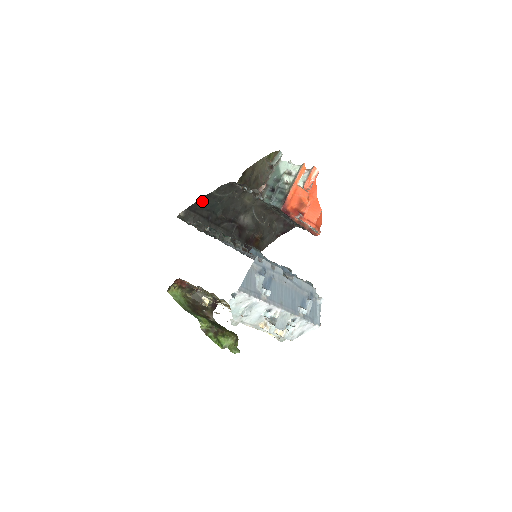
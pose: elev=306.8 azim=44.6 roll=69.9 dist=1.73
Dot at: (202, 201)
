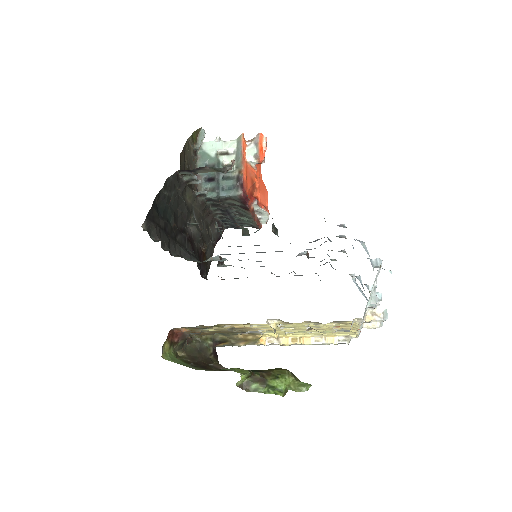
Dot at: (155, 204)
